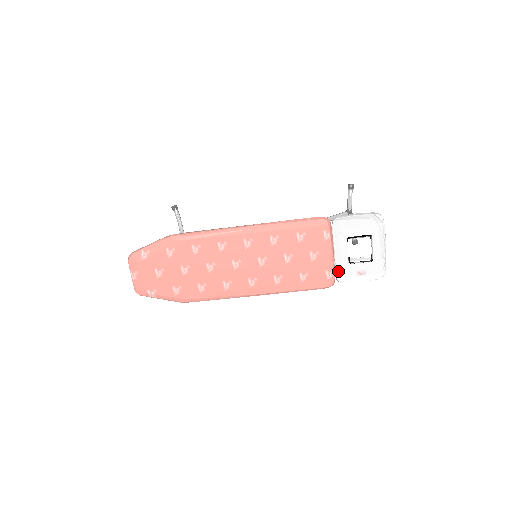
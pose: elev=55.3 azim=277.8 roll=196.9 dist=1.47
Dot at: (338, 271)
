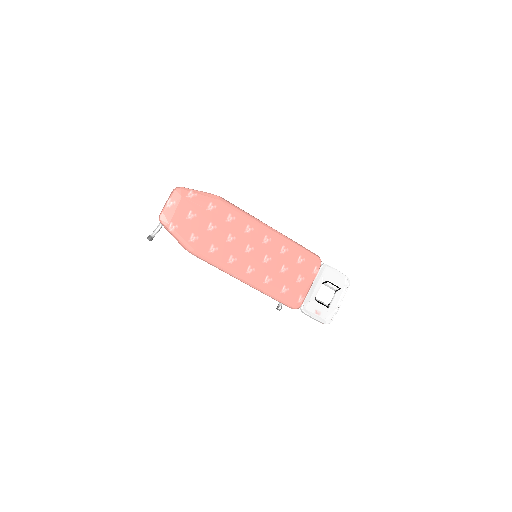
Dot at: (305, 301)
